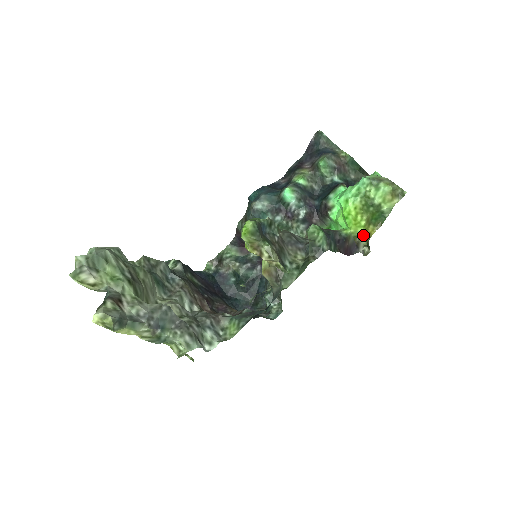
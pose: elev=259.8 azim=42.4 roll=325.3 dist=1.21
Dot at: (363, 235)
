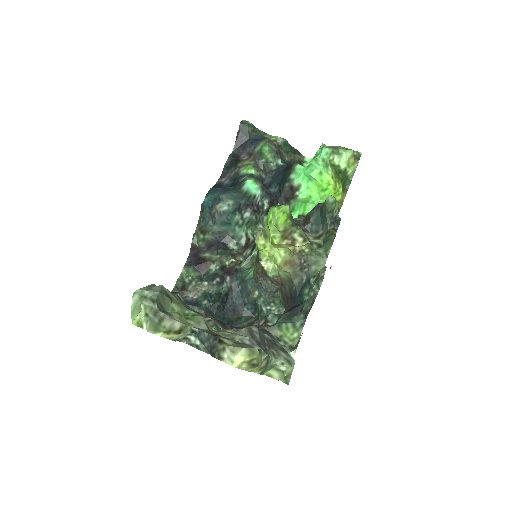
Dot at: occluded
